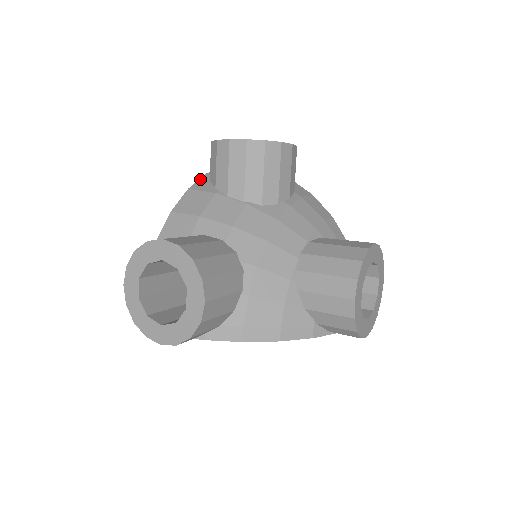
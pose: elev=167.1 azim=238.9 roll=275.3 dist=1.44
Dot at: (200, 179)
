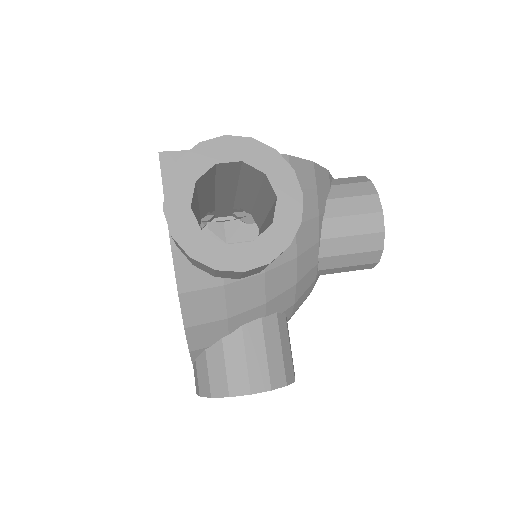
Dot at: (175, 268)
